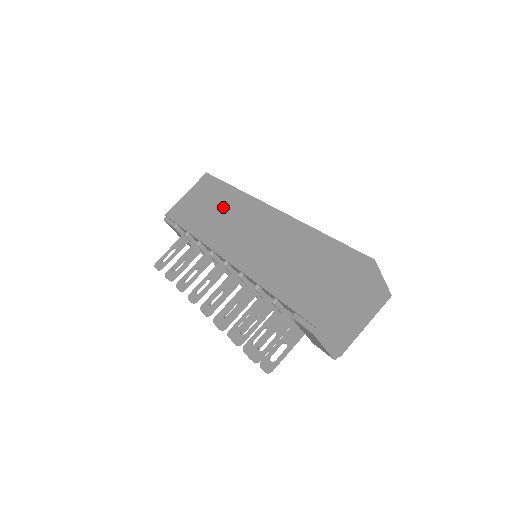
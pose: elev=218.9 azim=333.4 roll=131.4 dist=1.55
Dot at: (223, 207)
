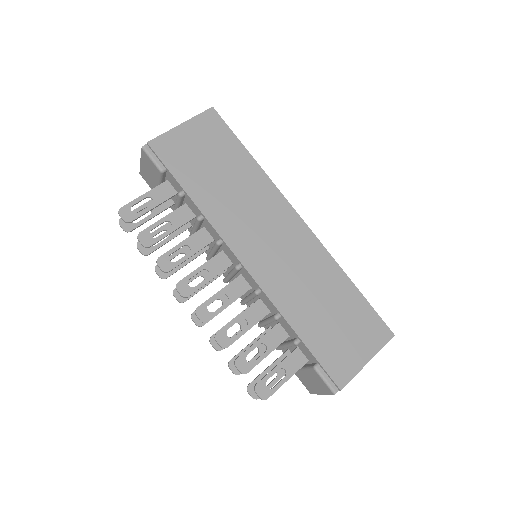
Dot at: (239, 182)
